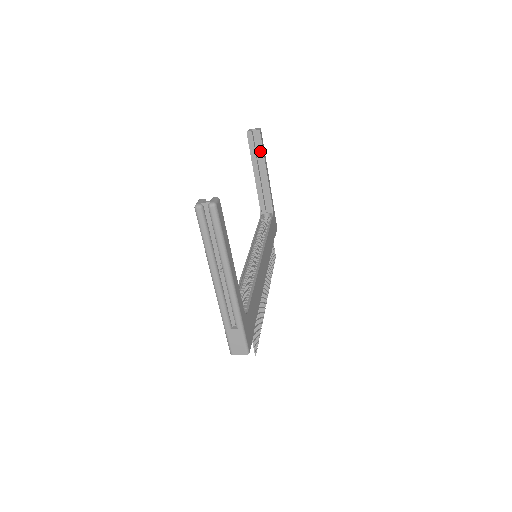
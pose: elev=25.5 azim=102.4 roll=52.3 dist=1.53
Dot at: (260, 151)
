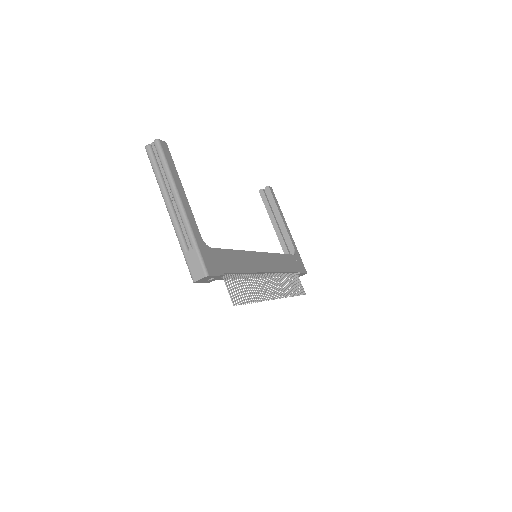
Dot at: (273, 203)
